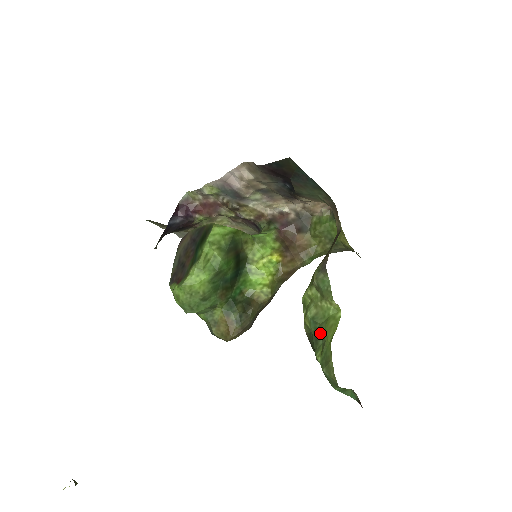
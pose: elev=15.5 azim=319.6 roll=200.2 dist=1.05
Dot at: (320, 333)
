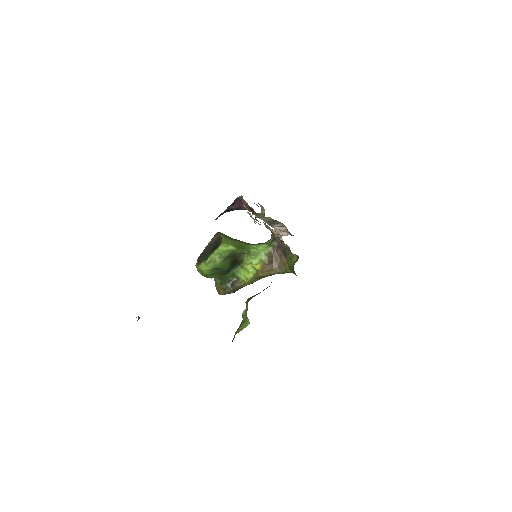
Dot at: (241, 324)
